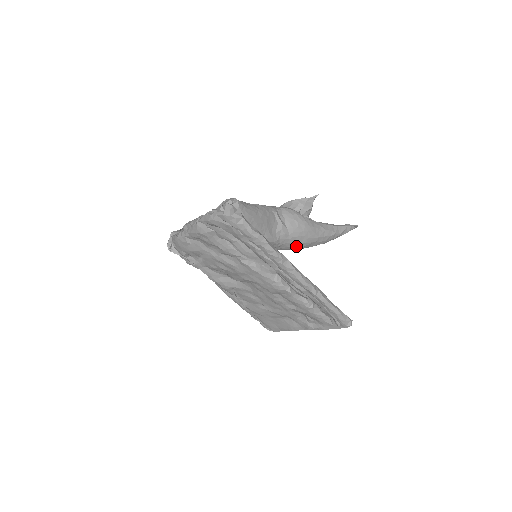
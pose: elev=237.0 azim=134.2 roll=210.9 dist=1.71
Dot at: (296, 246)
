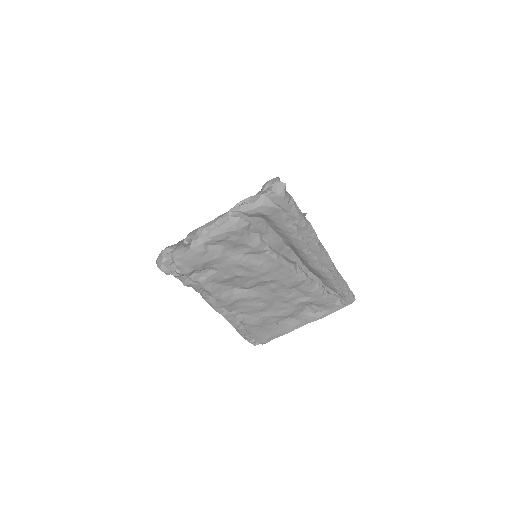
Dot at: occluded
